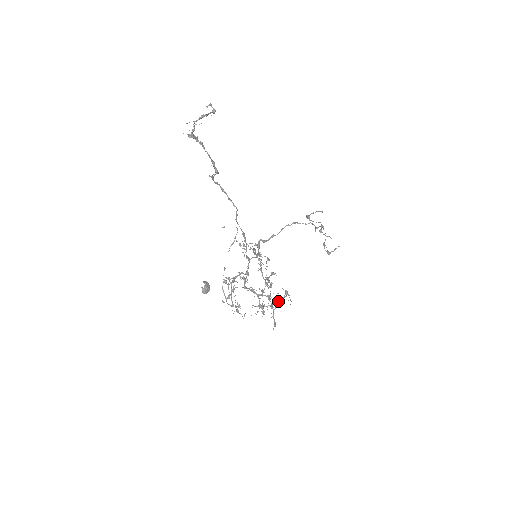
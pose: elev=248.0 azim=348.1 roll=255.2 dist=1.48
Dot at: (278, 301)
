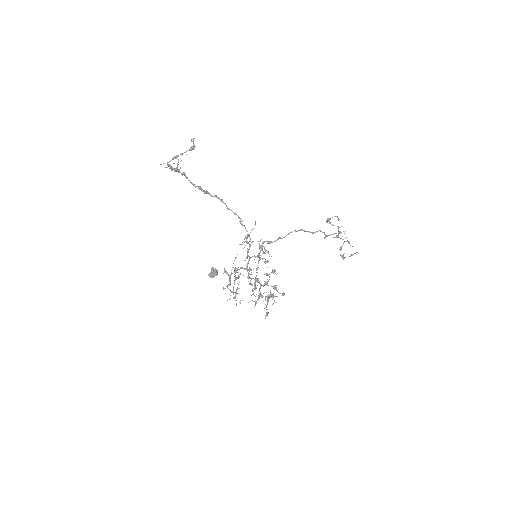
Dot at: (268, 298)
